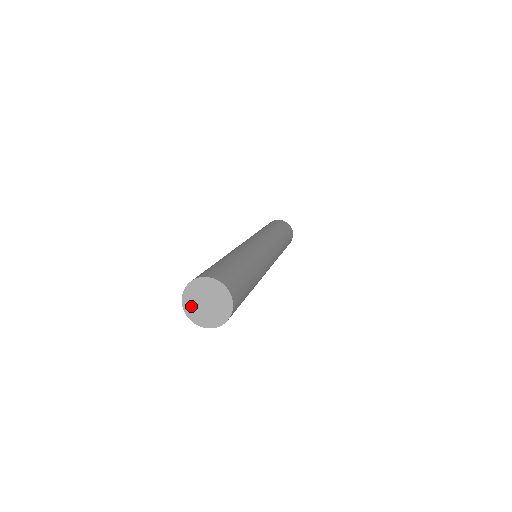
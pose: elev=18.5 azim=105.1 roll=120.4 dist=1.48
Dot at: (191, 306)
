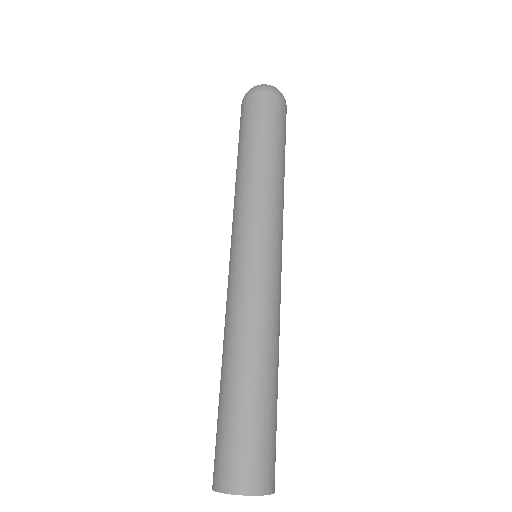
Dot at: occluded
